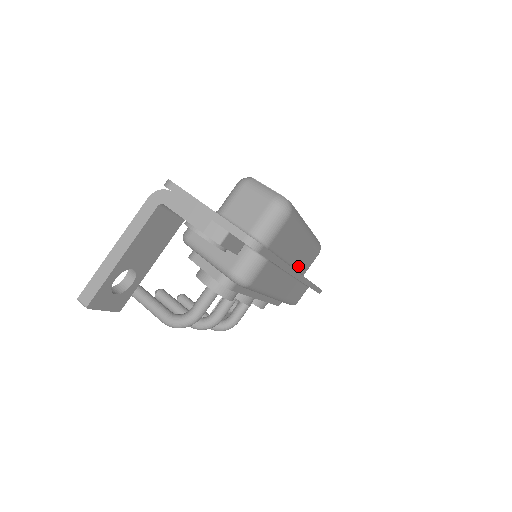
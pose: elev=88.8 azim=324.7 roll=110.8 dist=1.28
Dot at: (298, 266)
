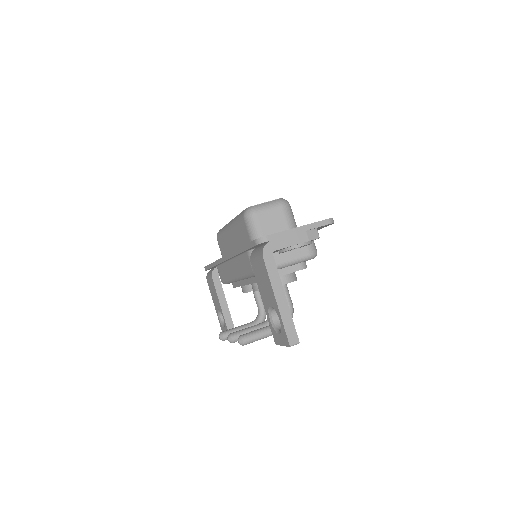
Dot at: occluded
